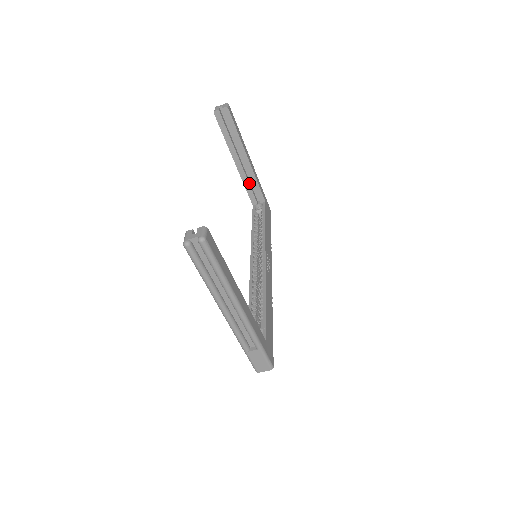
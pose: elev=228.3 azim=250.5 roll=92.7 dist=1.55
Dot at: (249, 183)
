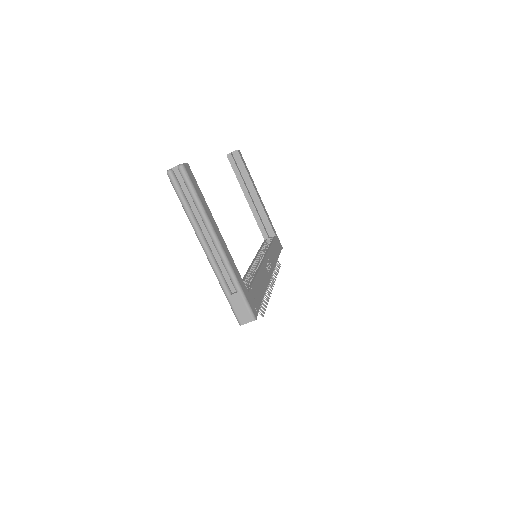
Dot at: (260, 218)
